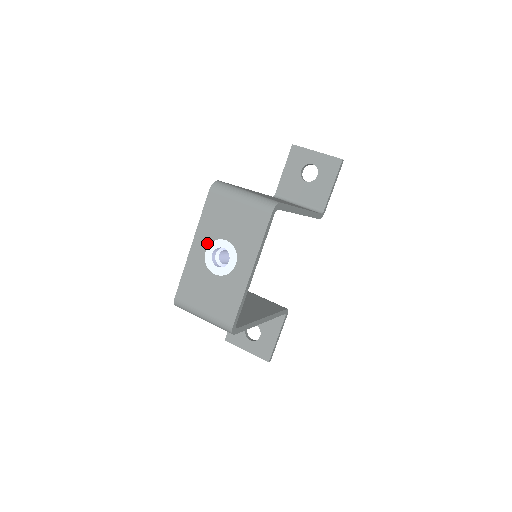
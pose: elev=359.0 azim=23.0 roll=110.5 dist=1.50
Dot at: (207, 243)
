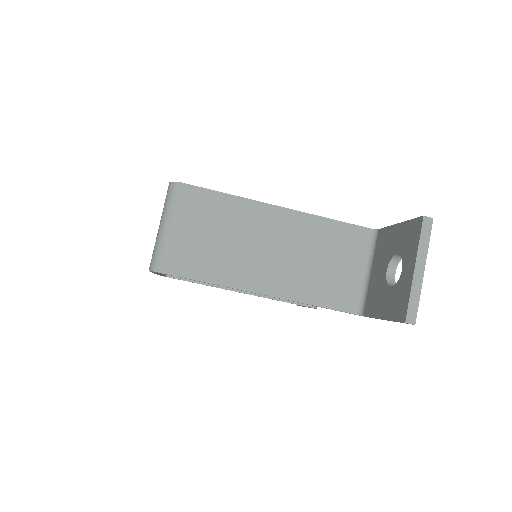
Dot at: occluded
